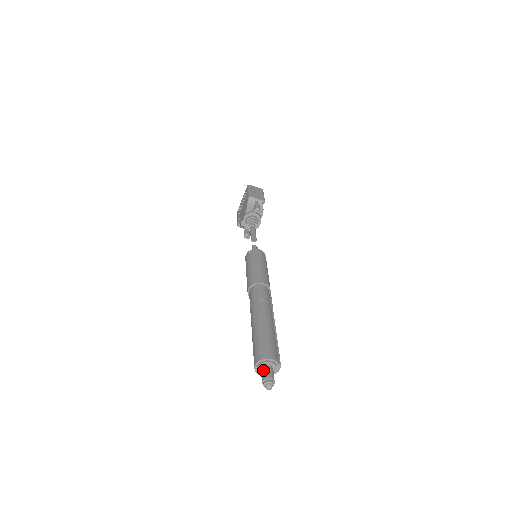
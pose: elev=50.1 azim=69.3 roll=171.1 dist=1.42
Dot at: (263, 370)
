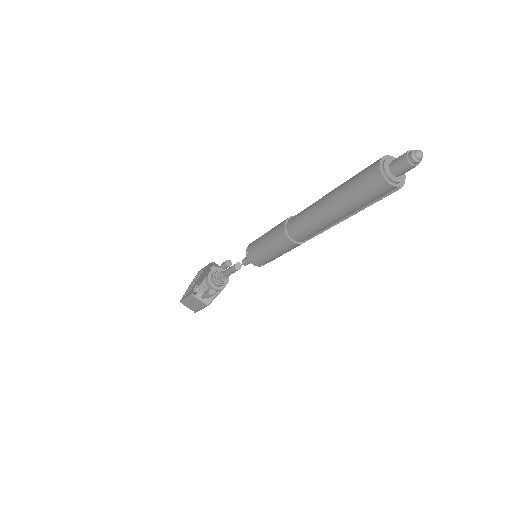
Dot at: (396, 158)
